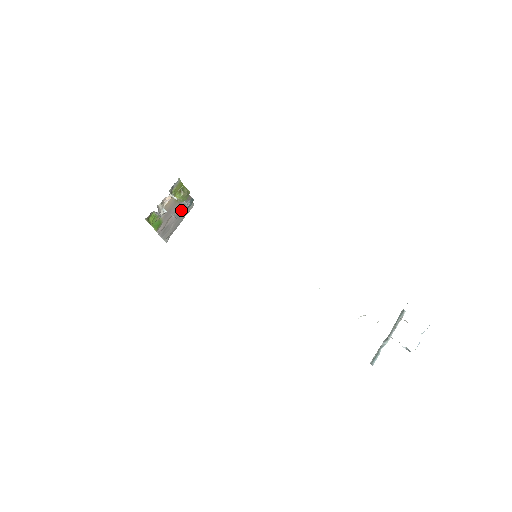
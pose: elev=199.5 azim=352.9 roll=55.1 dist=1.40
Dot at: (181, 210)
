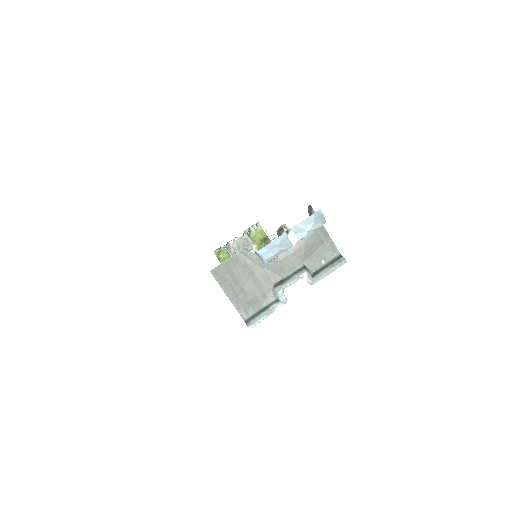
Dot at: (243, 245)
